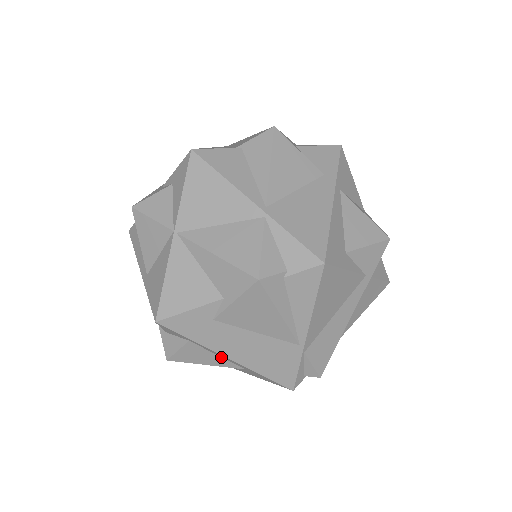
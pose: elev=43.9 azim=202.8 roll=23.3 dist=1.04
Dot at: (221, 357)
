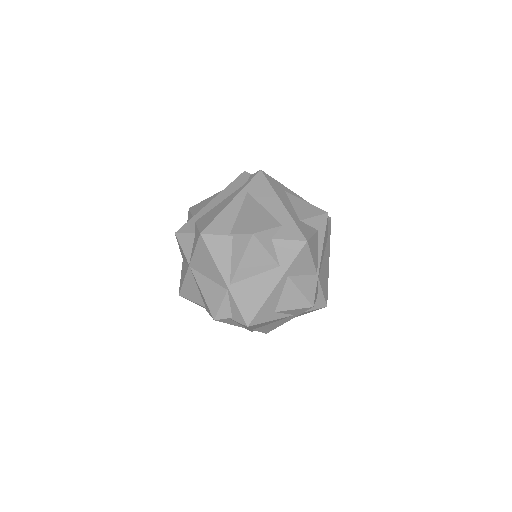
Dot at: occluded
